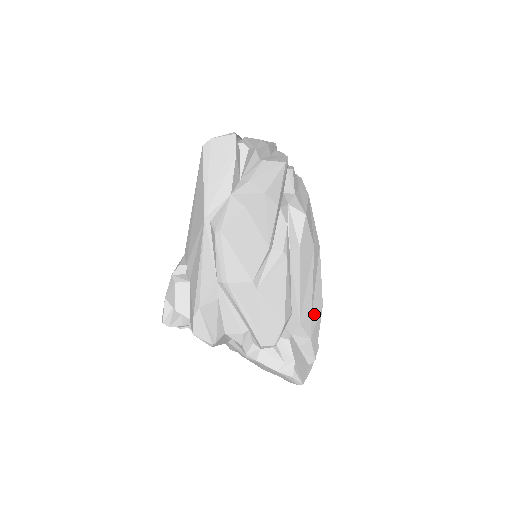
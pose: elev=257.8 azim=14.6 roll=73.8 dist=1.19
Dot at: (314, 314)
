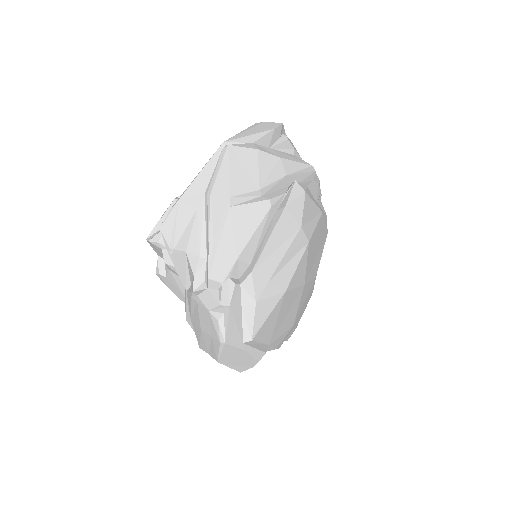
Dot at: (272, 285)
